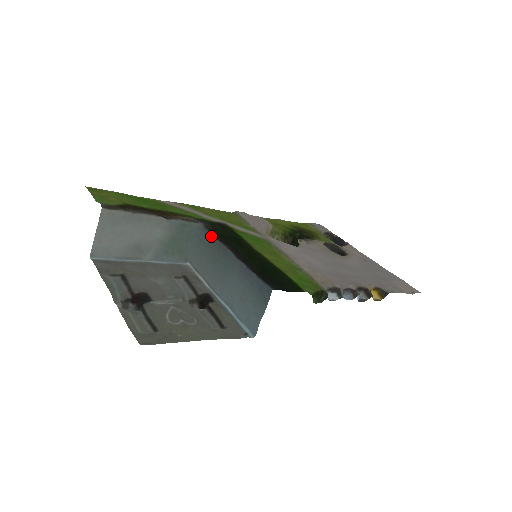
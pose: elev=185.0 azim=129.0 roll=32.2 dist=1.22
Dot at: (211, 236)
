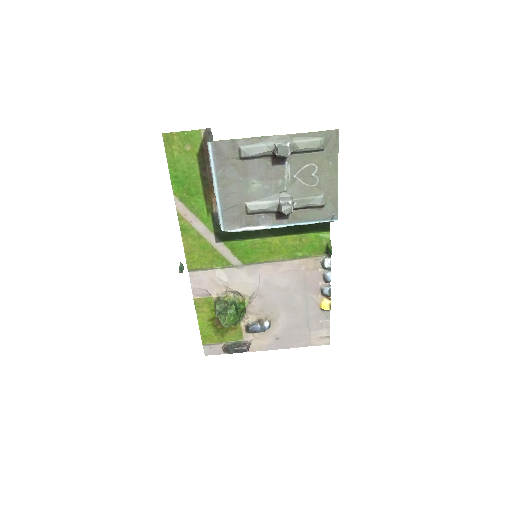
Dot at: occluded
